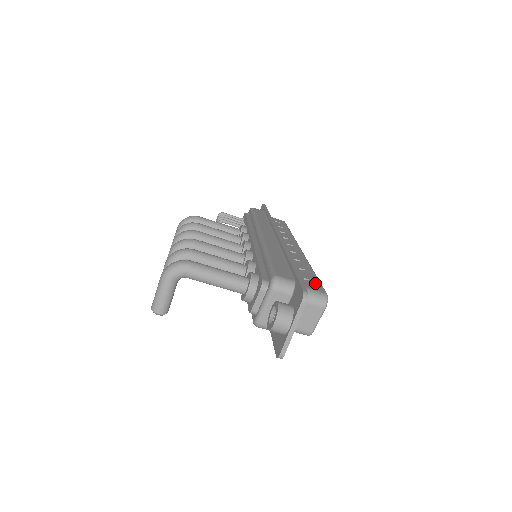
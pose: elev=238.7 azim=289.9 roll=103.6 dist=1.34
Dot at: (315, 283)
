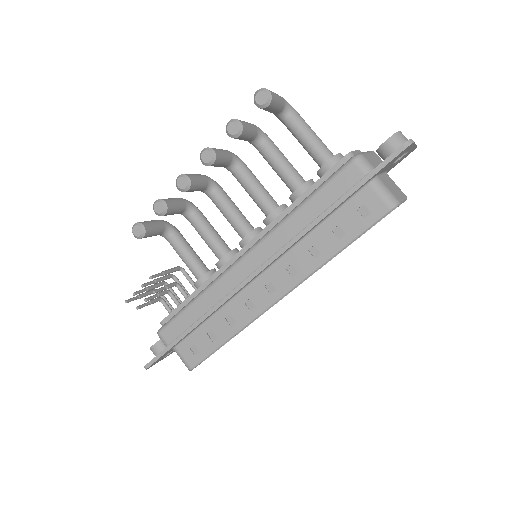
Dot at: occluded
